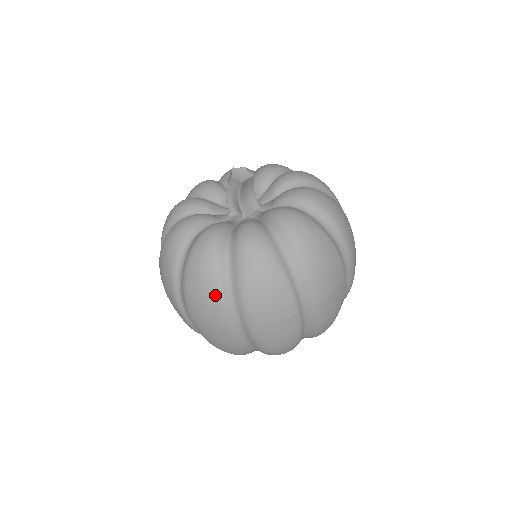
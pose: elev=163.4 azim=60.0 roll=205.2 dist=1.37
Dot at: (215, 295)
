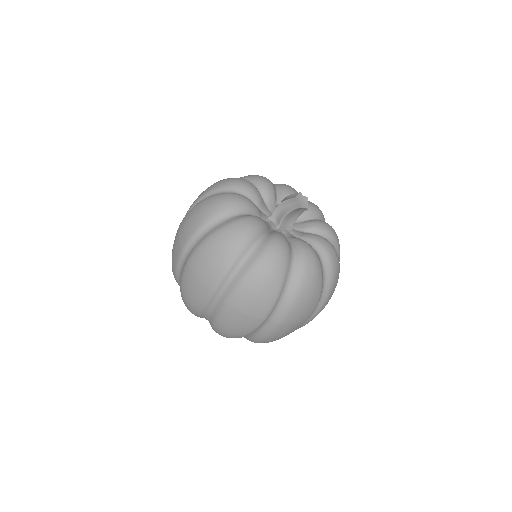
Dot at: (224, 265)
